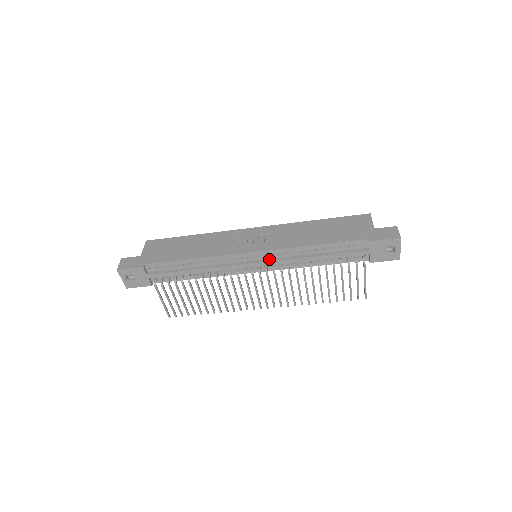
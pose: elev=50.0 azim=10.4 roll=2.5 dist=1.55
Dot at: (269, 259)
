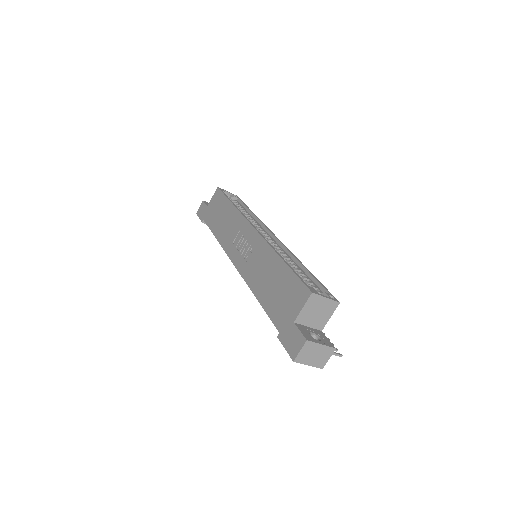
Dot at: occluded
